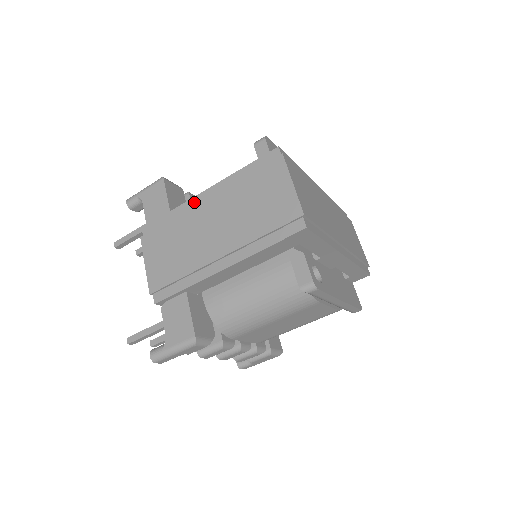
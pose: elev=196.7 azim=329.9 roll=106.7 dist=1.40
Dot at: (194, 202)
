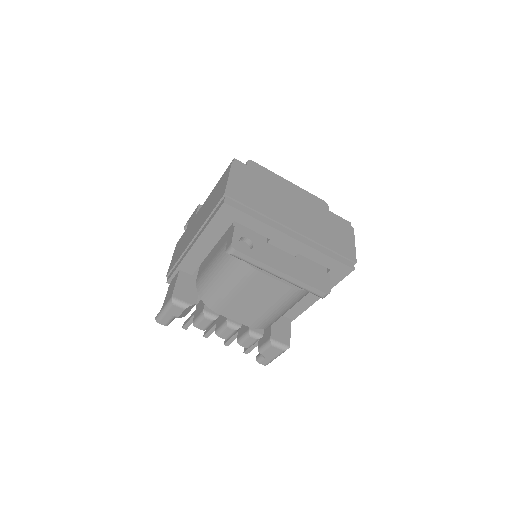
Dot at: occluded
